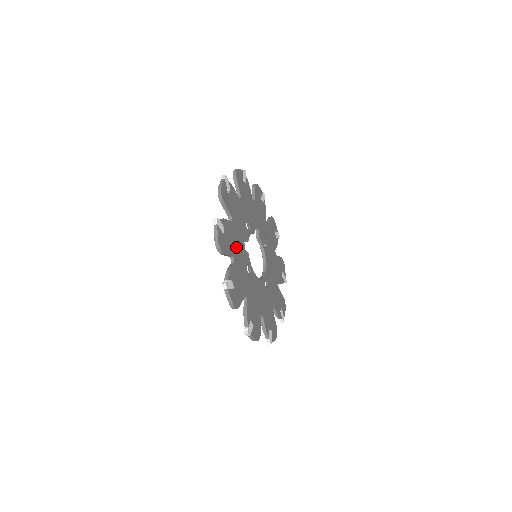
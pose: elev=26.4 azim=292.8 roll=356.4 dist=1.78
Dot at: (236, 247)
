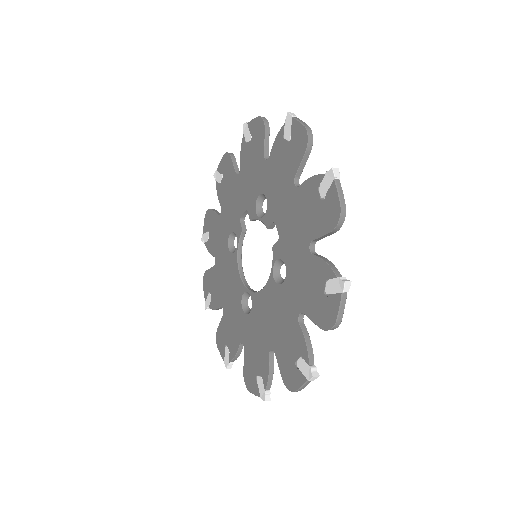
Dot at: occluded
